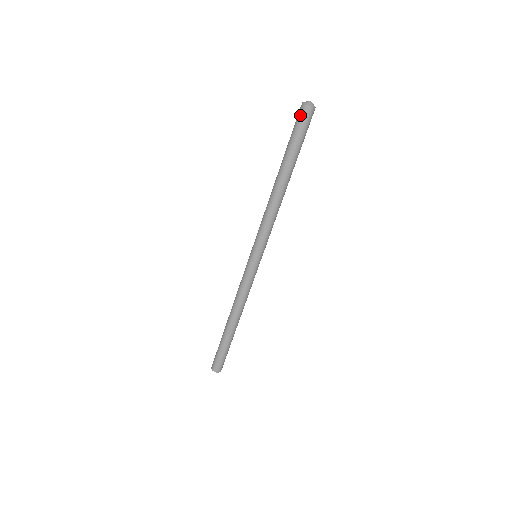
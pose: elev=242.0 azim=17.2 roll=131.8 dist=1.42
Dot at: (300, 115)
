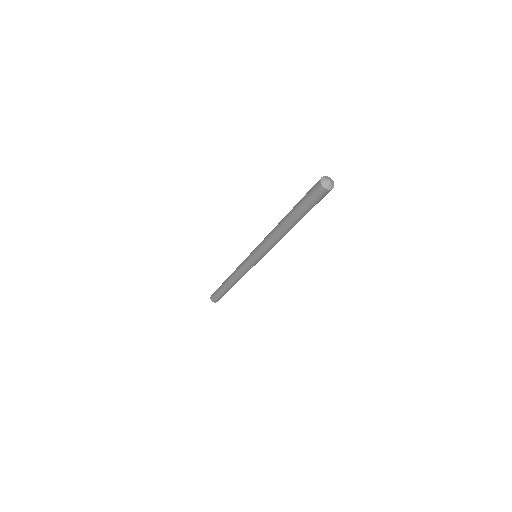
Dot at: (318, 194)
